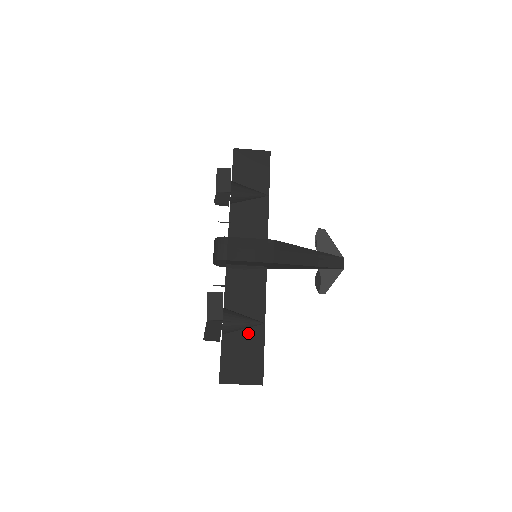
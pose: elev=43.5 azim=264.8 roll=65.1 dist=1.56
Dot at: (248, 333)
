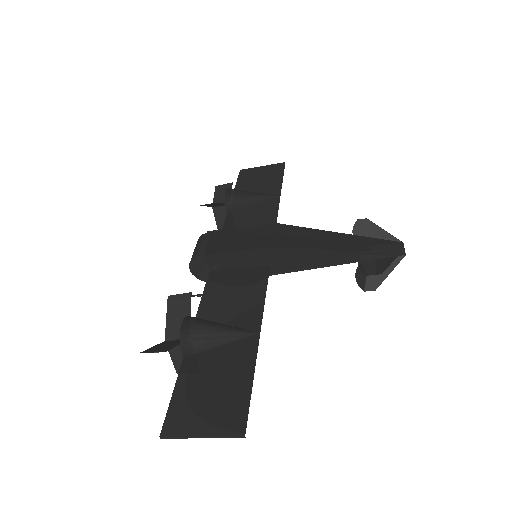
Dot at: (228, 350)
